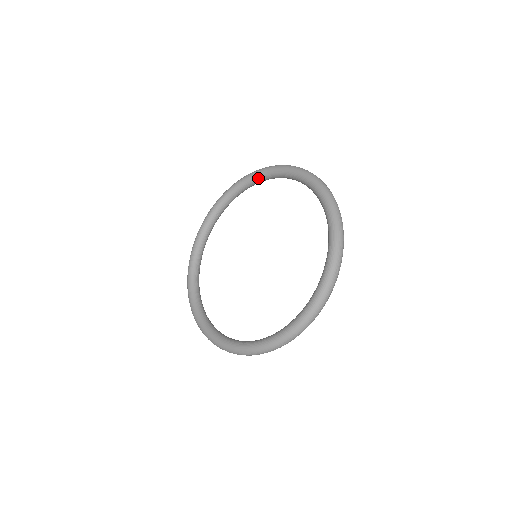
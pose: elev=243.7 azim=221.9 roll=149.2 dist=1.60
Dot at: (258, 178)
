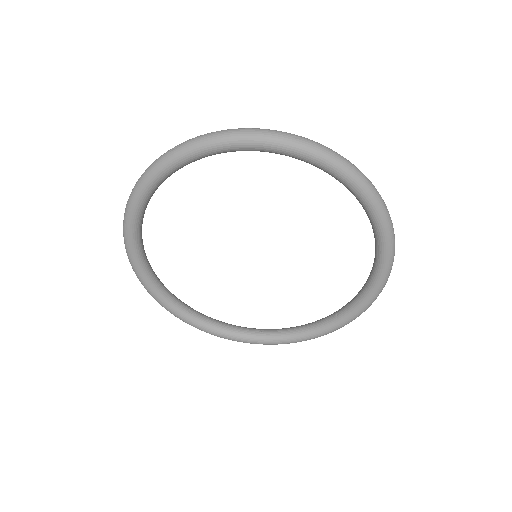
Dot at: occluded
